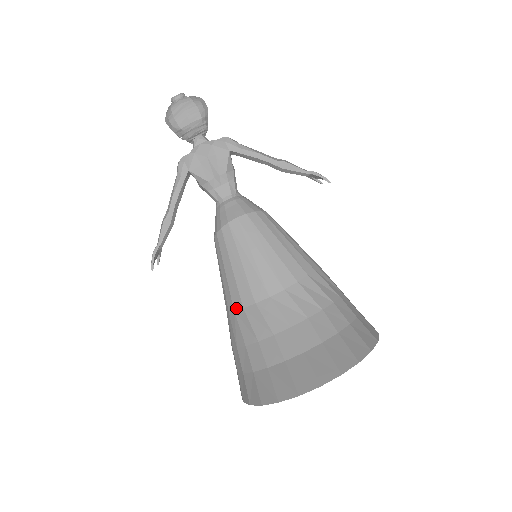
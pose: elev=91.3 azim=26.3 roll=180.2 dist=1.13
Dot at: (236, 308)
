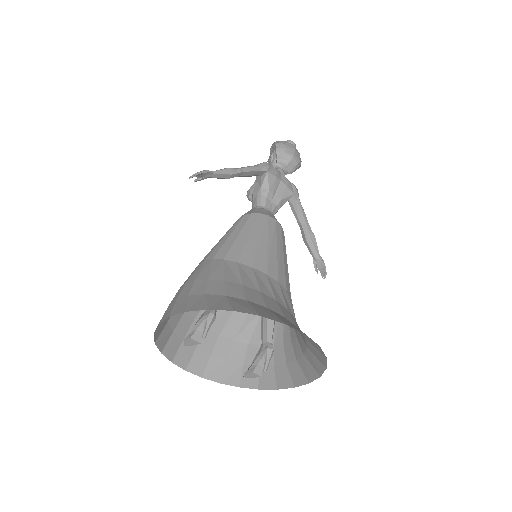
Dot at: (228, 259)
